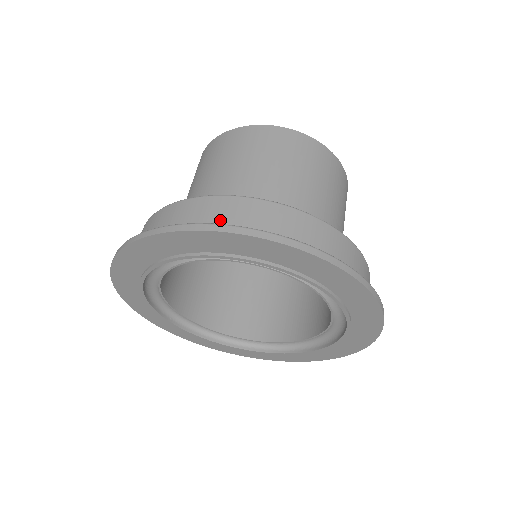
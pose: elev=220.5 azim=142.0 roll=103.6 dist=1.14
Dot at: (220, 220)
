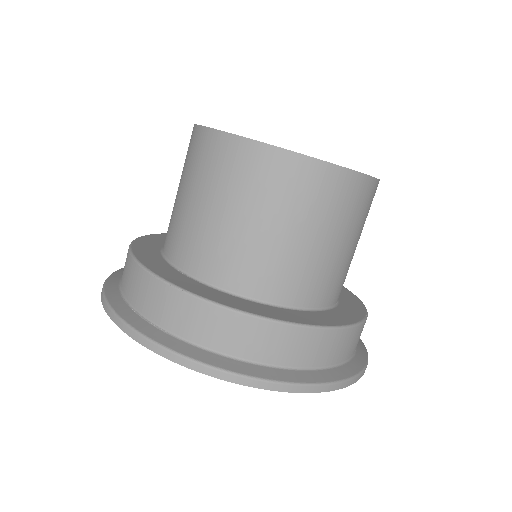
Dot at: (341, 355)
